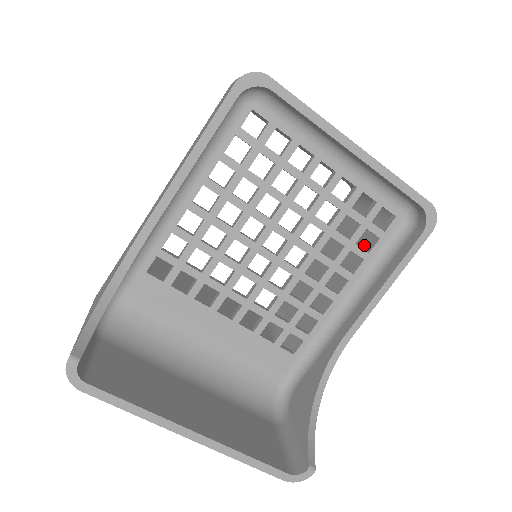
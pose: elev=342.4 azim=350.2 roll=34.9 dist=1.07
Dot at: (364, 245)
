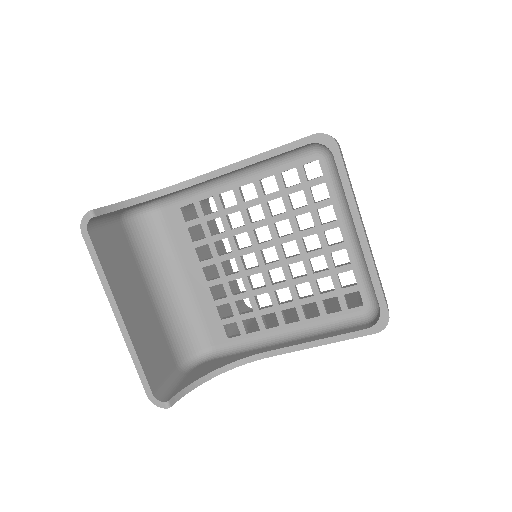
Dot at: occluded
